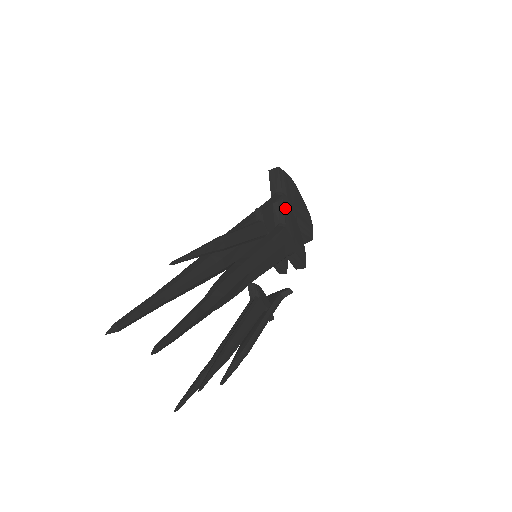
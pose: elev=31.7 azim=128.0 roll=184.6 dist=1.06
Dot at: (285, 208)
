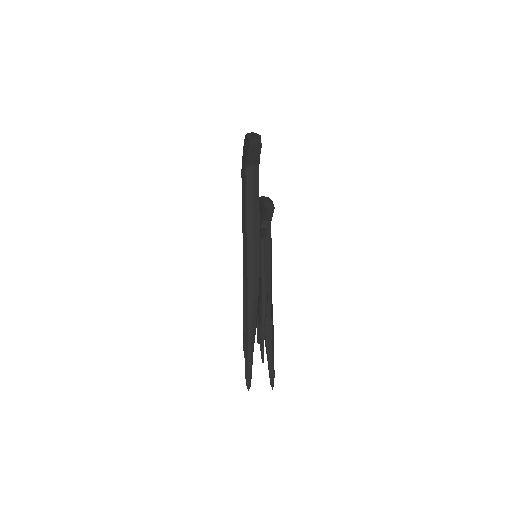
Dot at: (273, 209)
